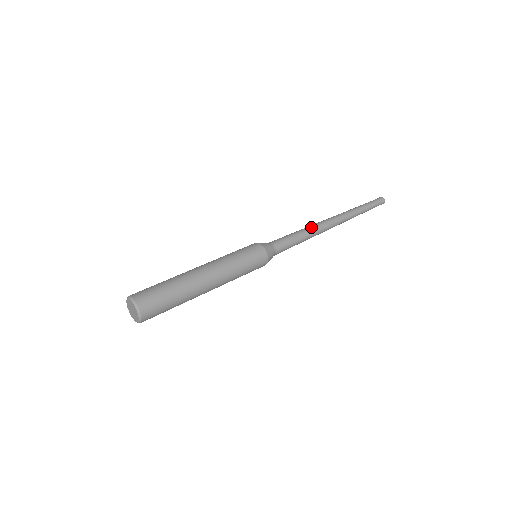
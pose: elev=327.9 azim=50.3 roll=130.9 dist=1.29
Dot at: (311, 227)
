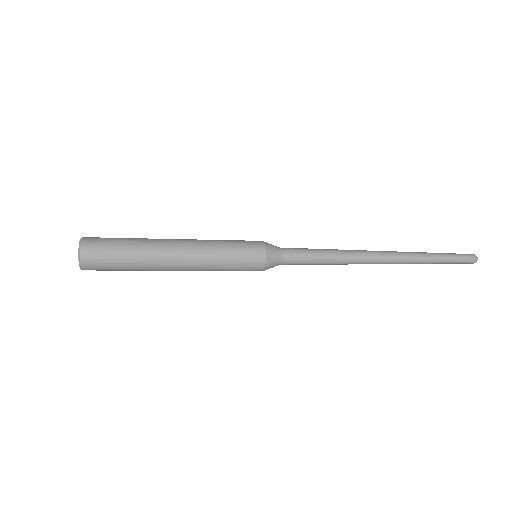
Dot at: occluded
